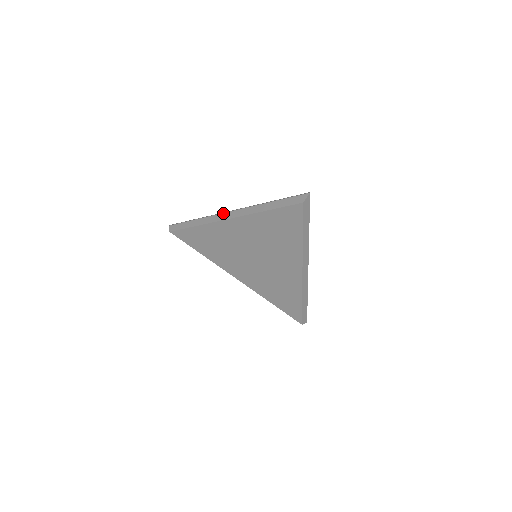
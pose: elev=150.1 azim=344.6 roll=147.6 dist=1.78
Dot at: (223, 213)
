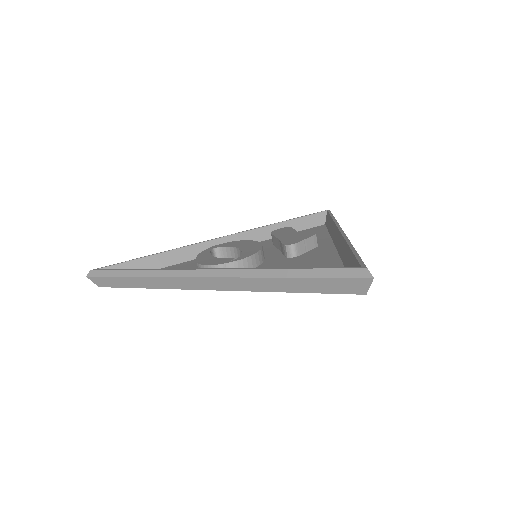
Dot at: (184, 278)
